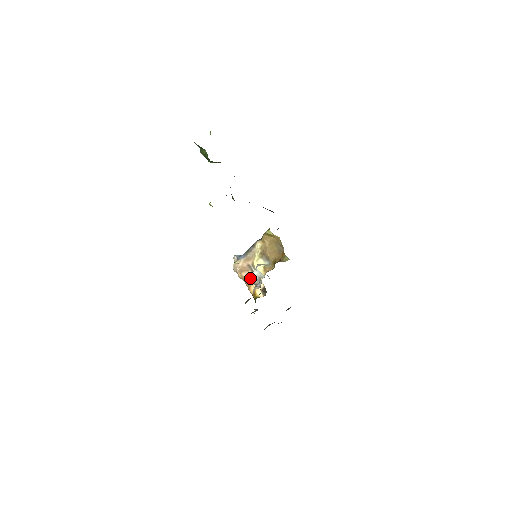
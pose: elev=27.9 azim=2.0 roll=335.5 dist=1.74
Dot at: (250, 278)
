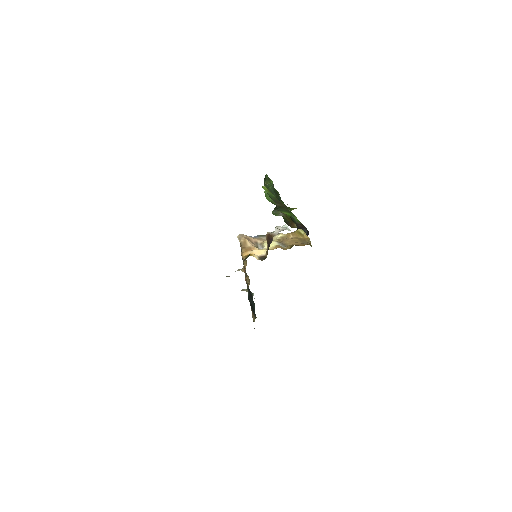
Dot at: (252, 247)
